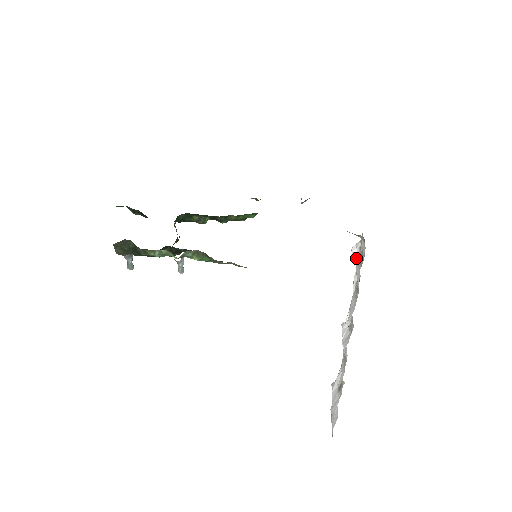
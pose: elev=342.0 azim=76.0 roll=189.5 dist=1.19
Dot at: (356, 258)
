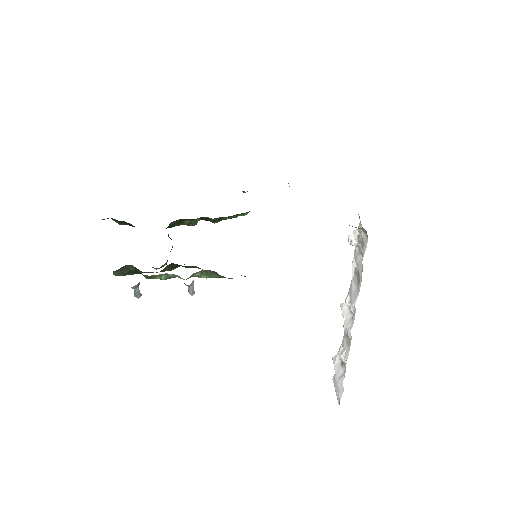
Dot at: (354, 245)
